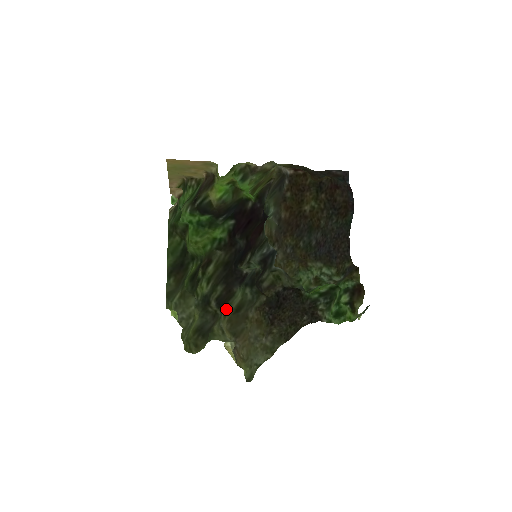
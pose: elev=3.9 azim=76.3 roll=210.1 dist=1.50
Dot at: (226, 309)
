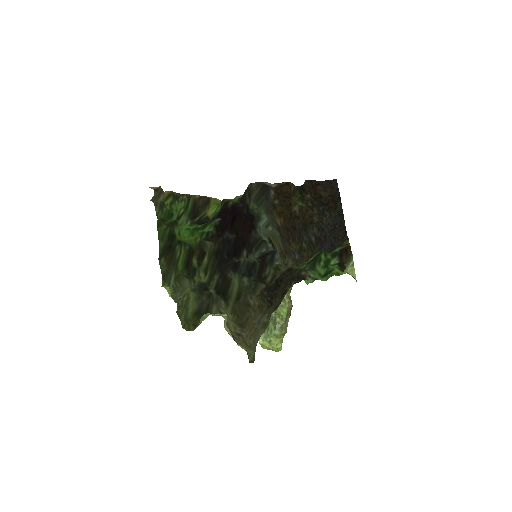
Dot at: (227, 298)
